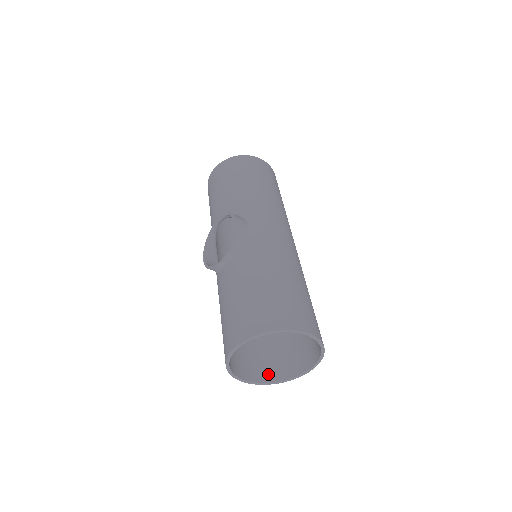
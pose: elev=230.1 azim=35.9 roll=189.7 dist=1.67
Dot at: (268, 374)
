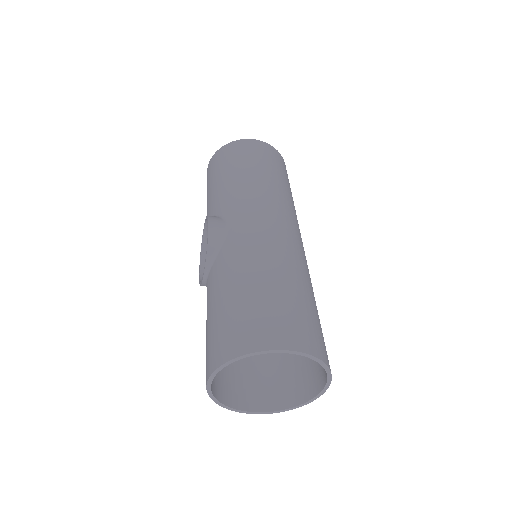
Dot at: (283, 398)
